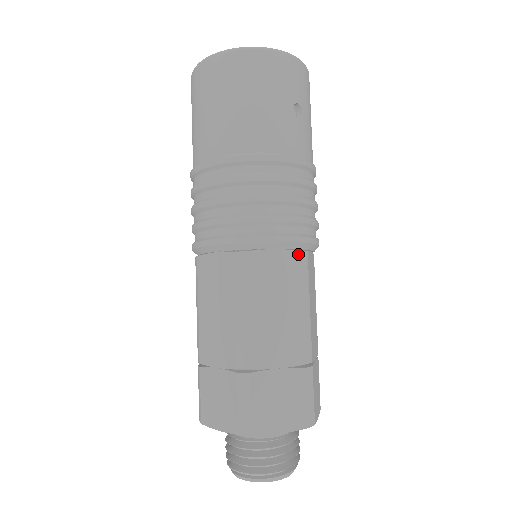
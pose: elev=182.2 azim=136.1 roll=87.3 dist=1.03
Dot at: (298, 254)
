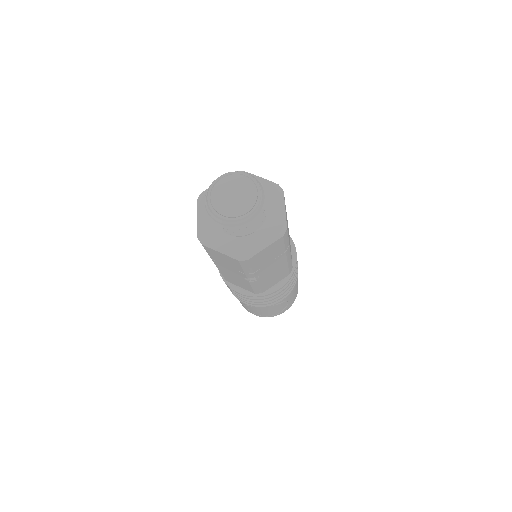
Dot at: occluded
